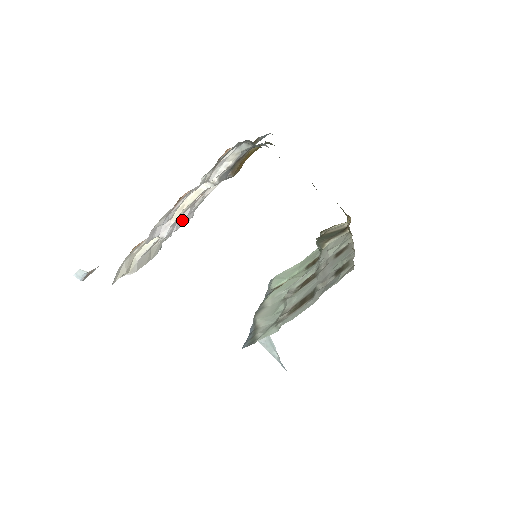
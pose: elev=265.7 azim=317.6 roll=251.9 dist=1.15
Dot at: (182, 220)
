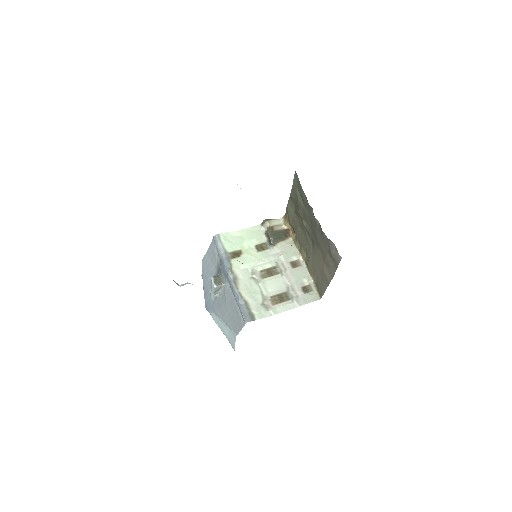
Dot at: occluded
